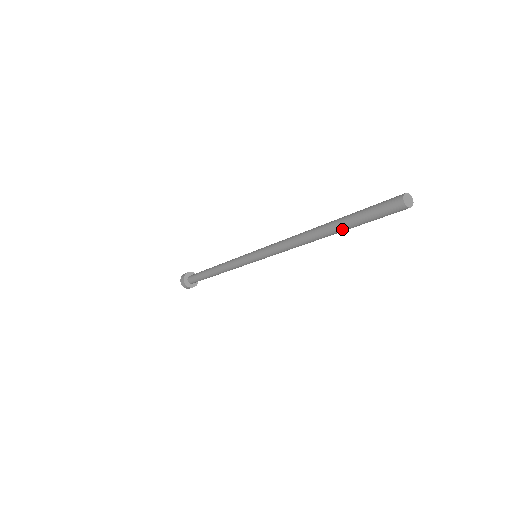
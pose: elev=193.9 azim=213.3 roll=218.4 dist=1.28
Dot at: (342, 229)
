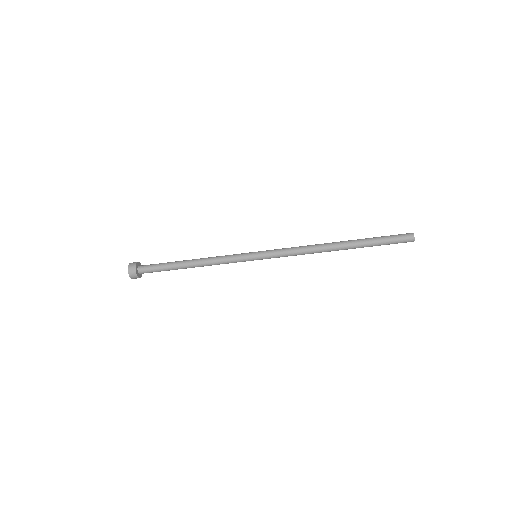
Dot at: (360, 245)
